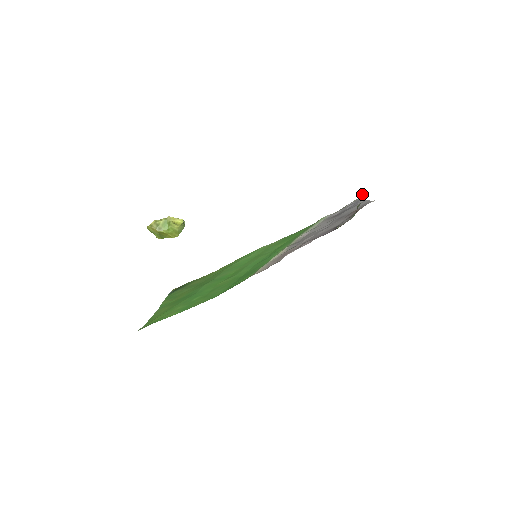
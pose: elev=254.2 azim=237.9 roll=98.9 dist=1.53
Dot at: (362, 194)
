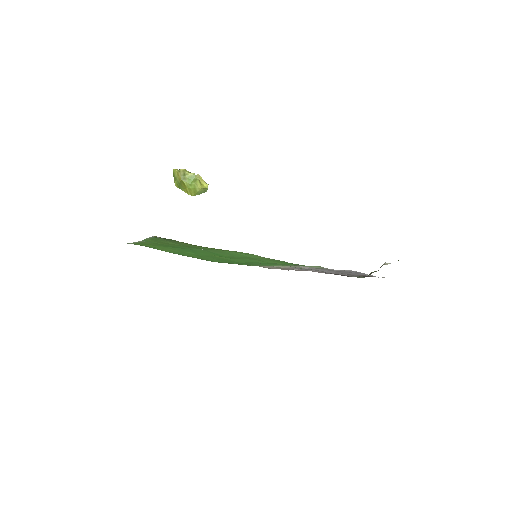
Dot at: (385, 264)
